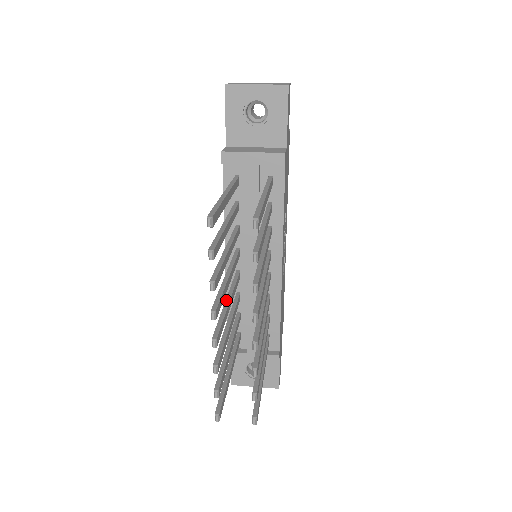
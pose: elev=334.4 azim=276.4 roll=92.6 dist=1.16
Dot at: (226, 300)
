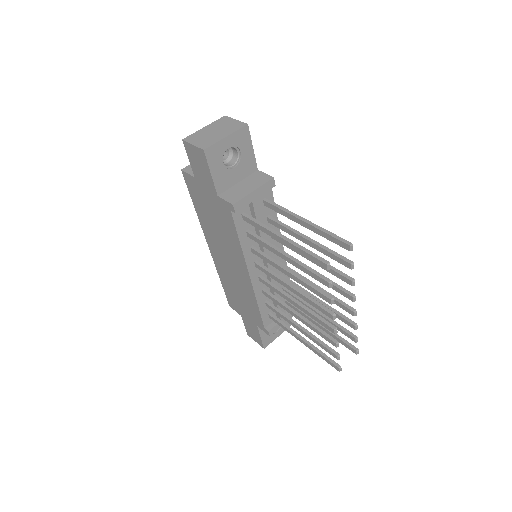
Dot at: (294, 301)
